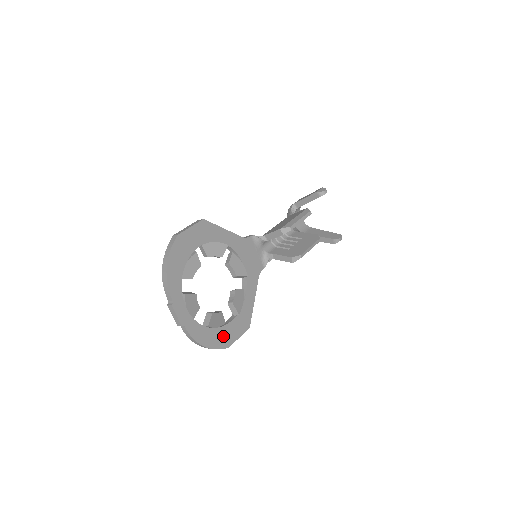
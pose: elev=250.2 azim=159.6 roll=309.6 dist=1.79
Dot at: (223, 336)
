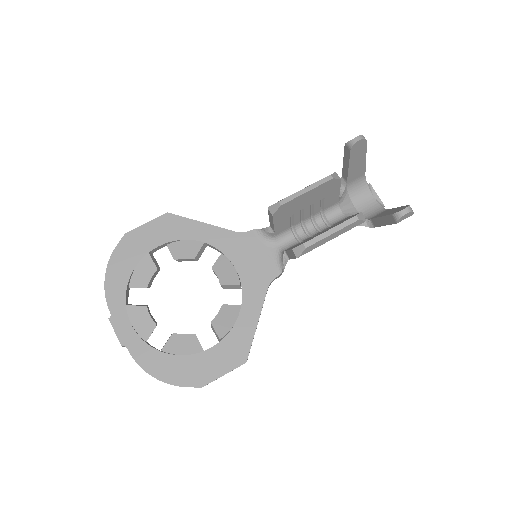
Dot at: (193, 369)
